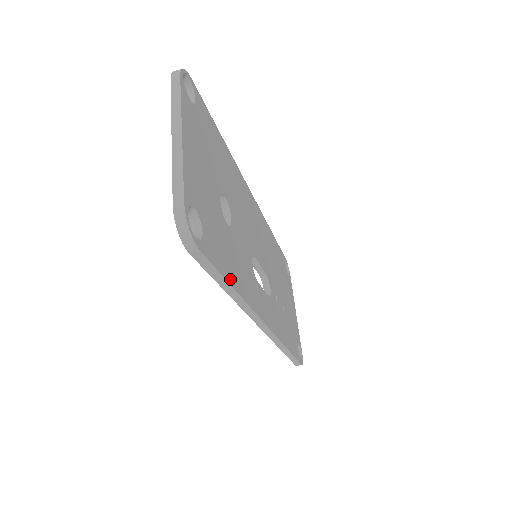
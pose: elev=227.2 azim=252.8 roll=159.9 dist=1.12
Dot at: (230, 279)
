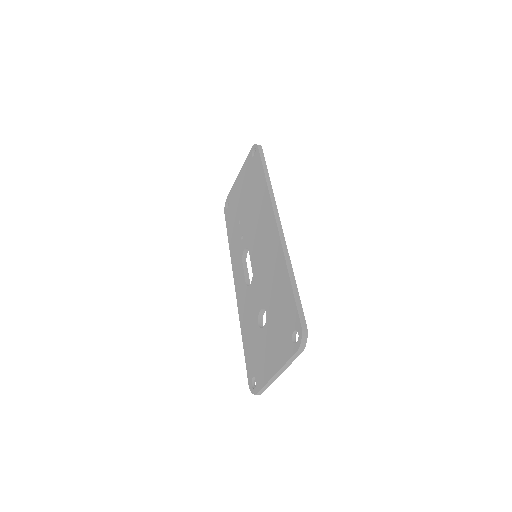
Dot at: occluded
